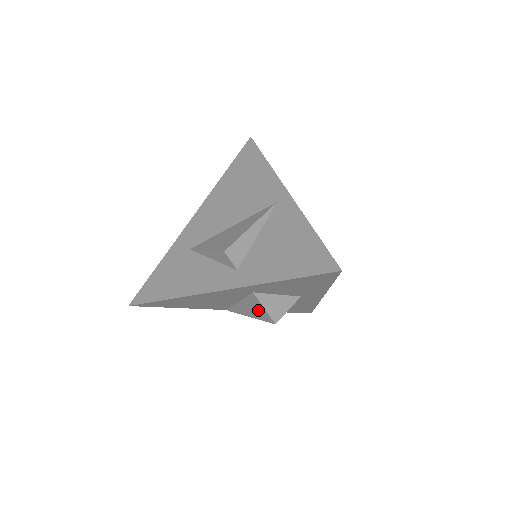
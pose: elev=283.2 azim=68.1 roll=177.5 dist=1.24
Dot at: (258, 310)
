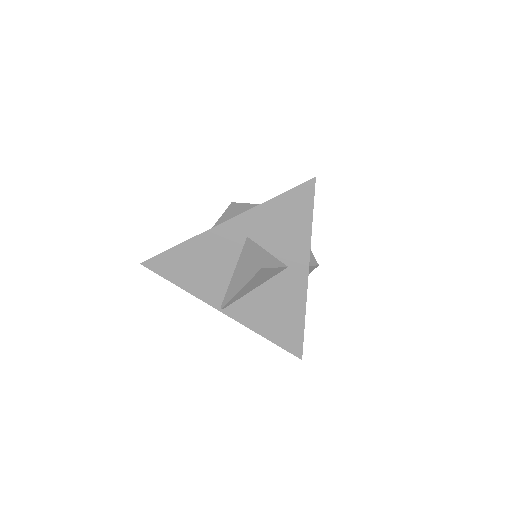
Dot at: (249, 264)
